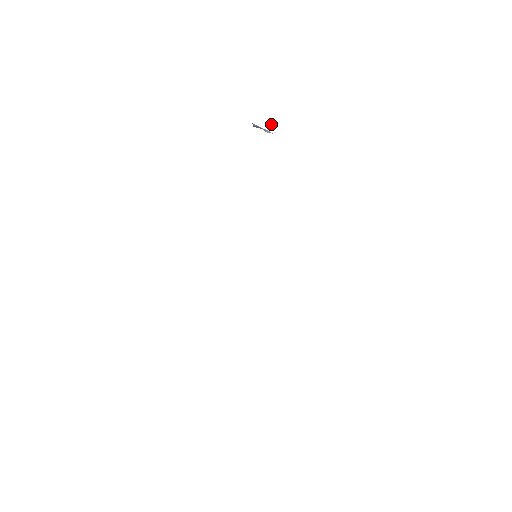
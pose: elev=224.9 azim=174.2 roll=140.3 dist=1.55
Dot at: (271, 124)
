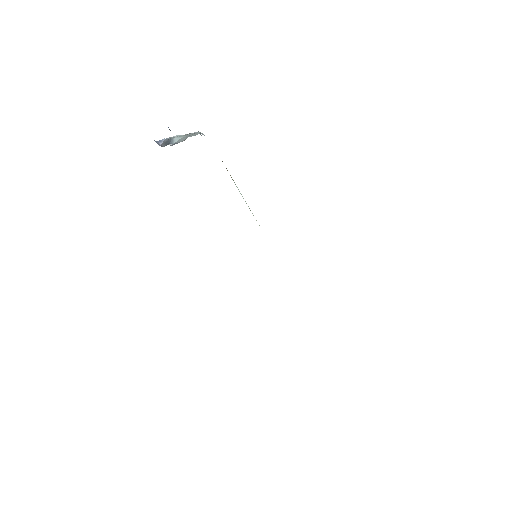
Dot at: occluded
